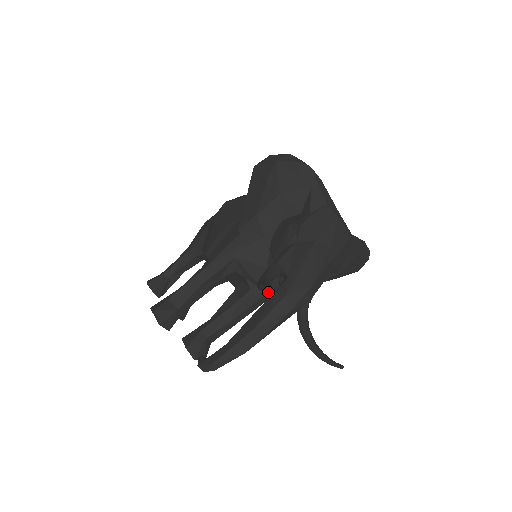
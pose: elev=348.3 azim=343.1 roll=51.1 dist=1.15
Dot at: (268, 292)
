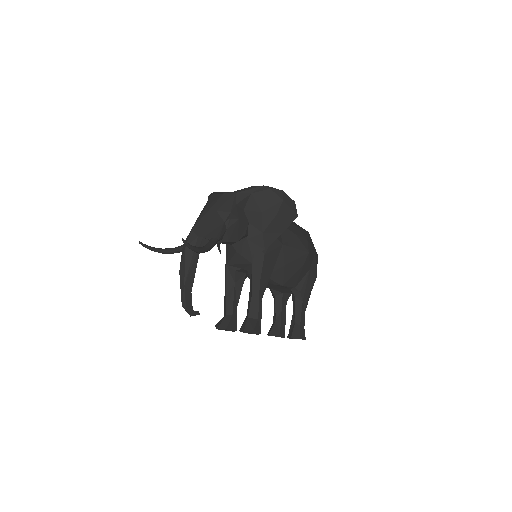
Dot at: (252, 262)
